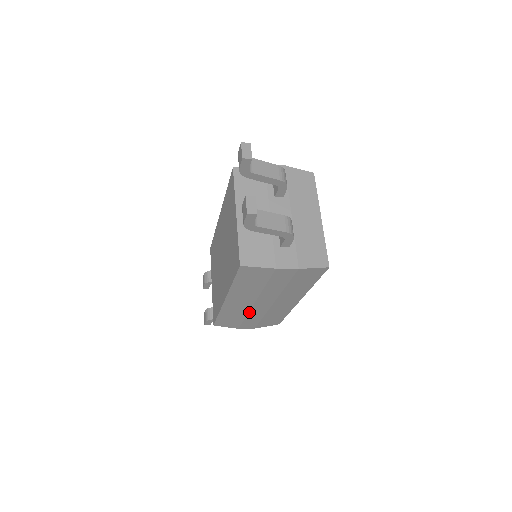
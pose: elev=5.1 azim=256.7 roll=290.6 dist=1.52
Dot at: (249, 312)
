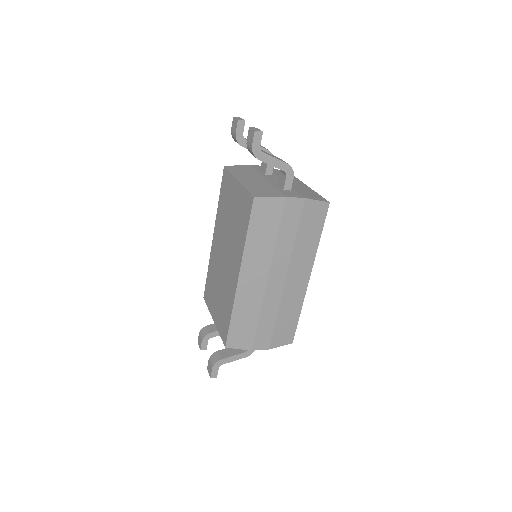
Dot at: (263, 303)
